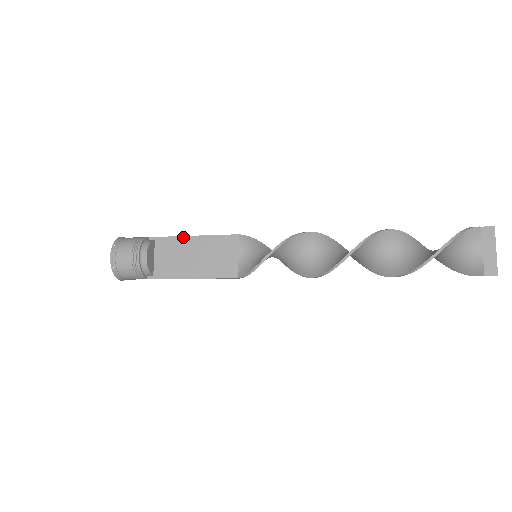
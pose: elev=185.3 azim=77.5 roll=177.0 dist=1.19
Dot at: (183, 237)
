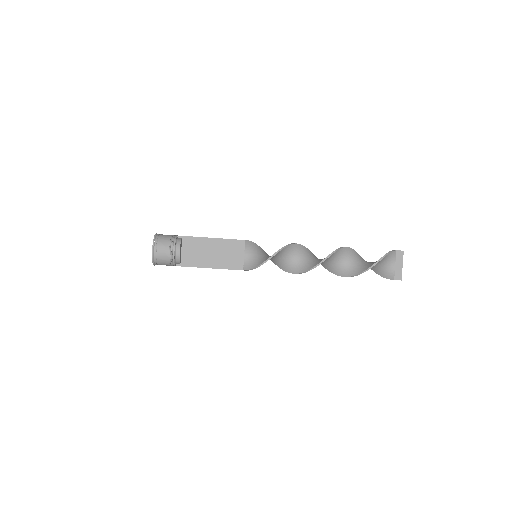
Dot at: (204, 238)
